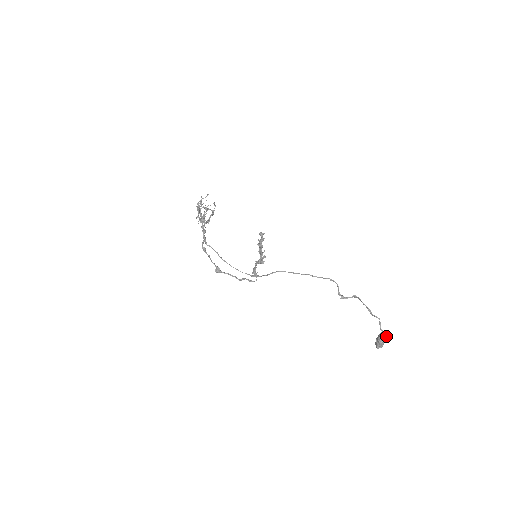
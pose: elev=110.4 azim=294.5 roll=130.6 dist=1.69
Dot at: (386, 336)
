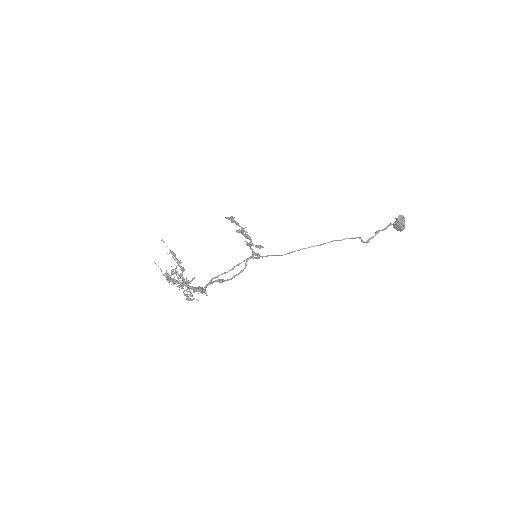
Dot at: (404, 223)
